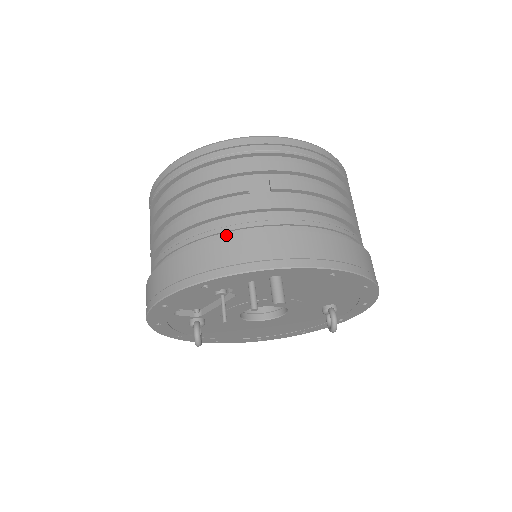
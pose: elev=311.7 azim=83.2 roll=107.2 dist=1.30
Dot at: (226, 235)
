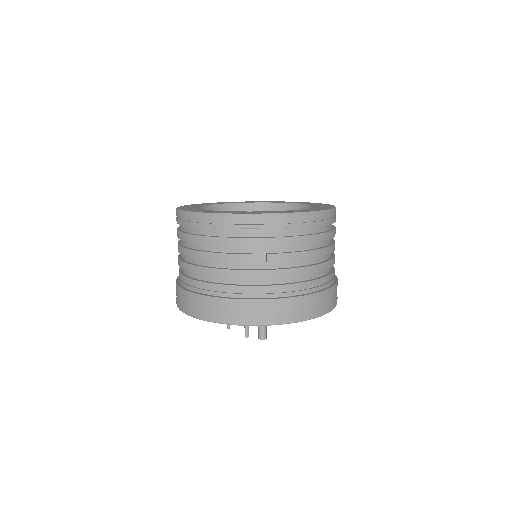
Dot at: (232, 294)
